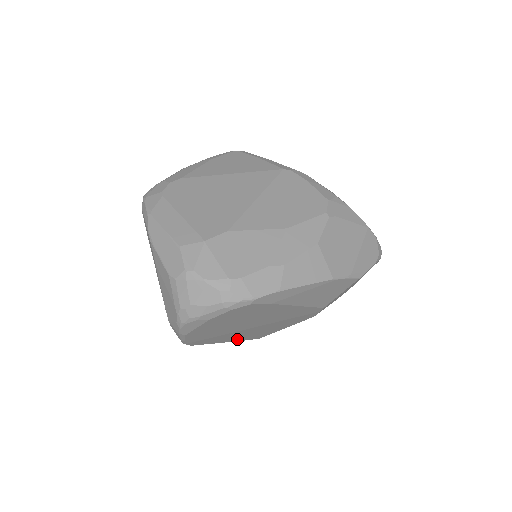
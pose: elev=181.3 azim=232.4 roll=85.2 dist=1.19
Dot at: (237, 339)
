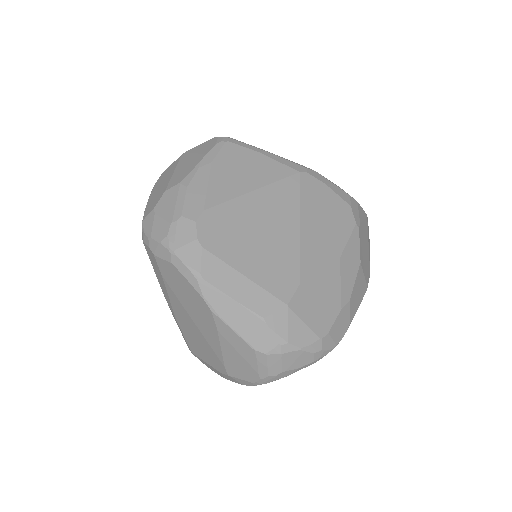
Dot at: occluded
